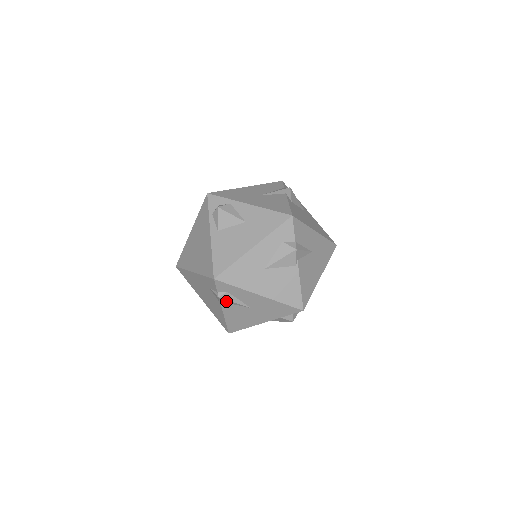
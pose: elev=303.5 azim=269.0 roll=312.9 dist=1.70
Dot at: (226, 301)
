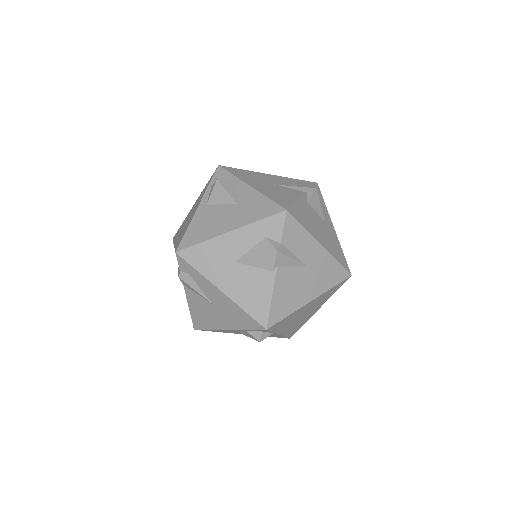
Dot at: (188, 285)
